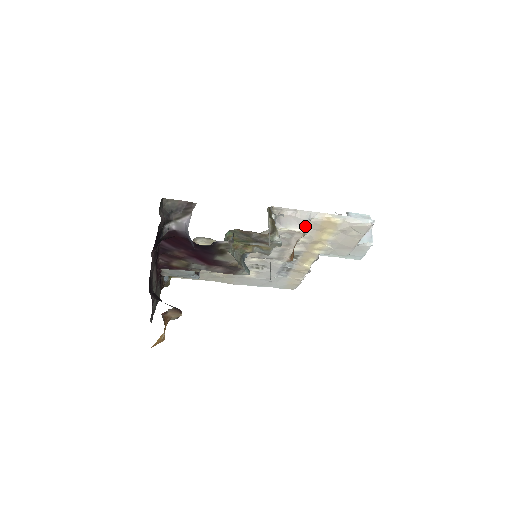
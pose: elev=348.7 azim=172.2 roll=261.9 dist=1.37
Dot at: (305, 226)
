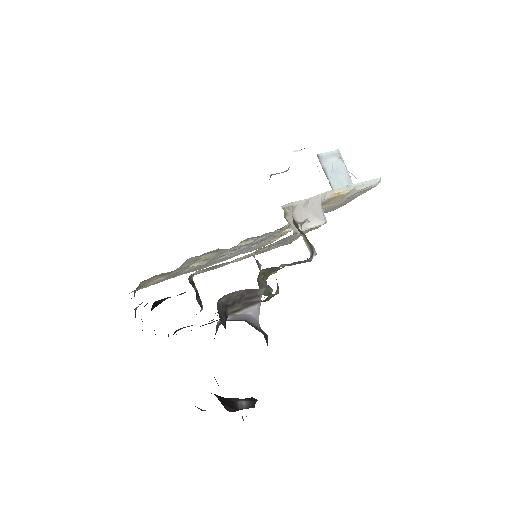
Dot at: (322, 216)
